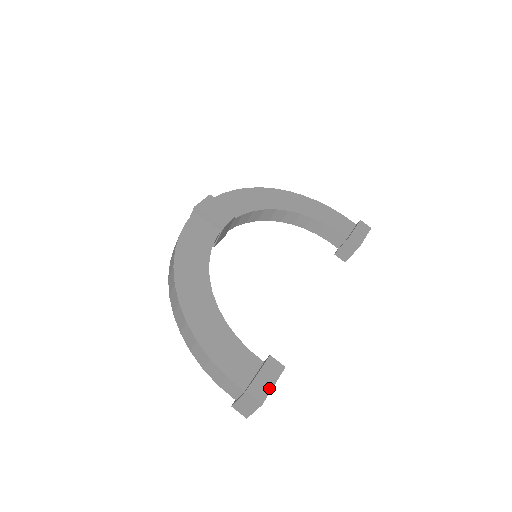
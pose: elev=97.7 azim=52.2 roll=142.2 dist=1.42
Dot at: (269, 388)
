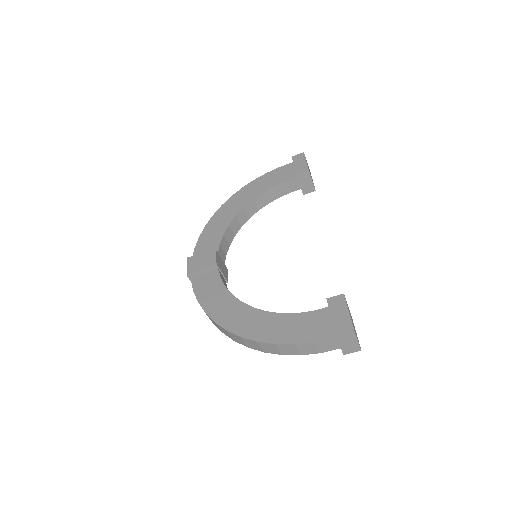
Dot at: (347, 317)
